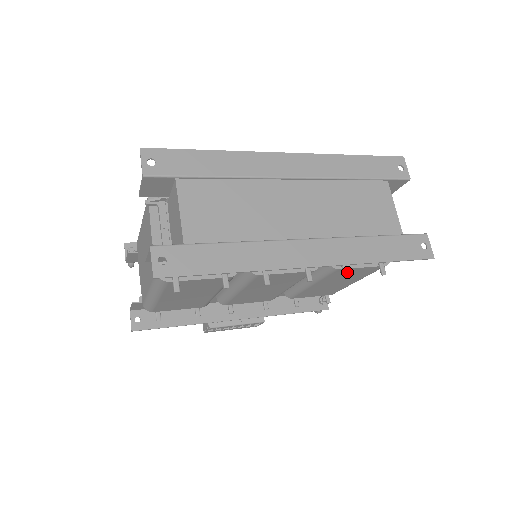
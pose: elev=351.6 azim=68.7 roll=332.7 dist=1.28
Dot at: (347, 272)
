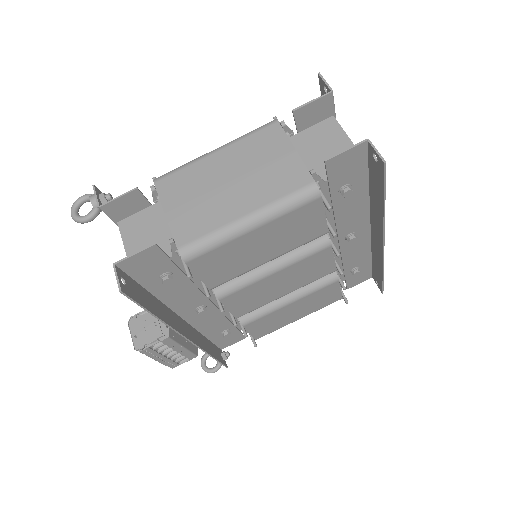
Dot at: occluded
